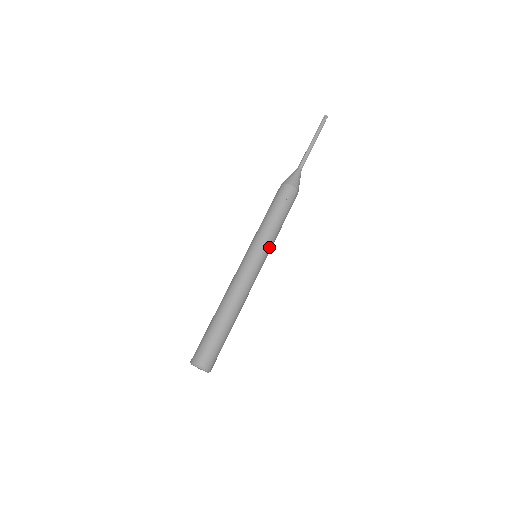
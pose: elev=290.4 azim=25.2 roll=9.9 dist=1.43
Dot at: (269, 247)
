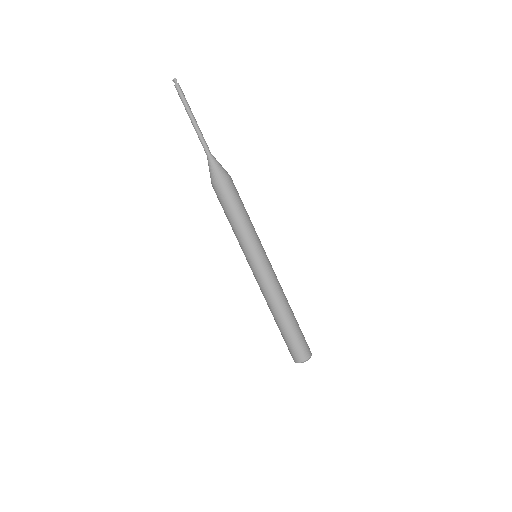
Dot at: (257, 243)
